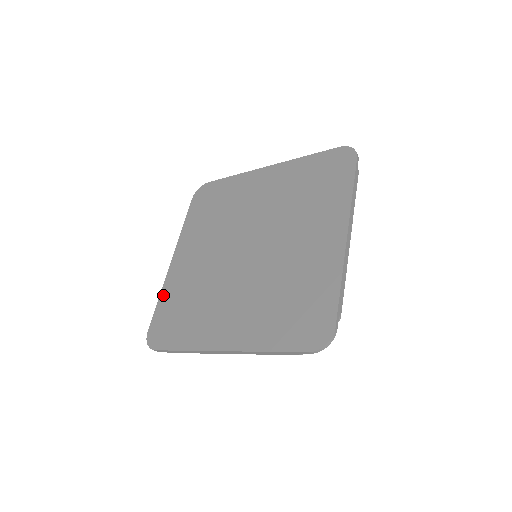
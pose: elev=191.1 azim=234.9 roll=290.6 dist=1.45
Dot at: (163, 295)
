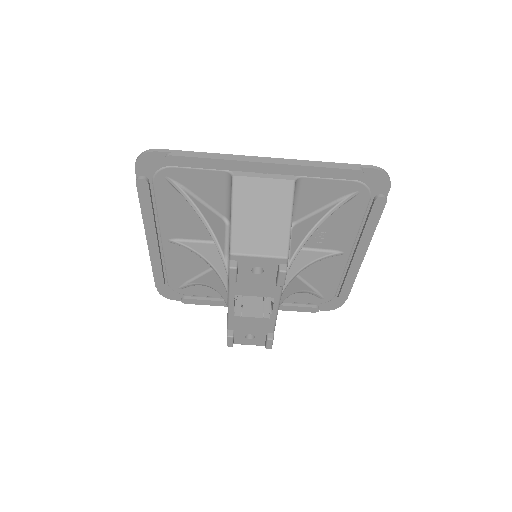
Dot at: occluded
